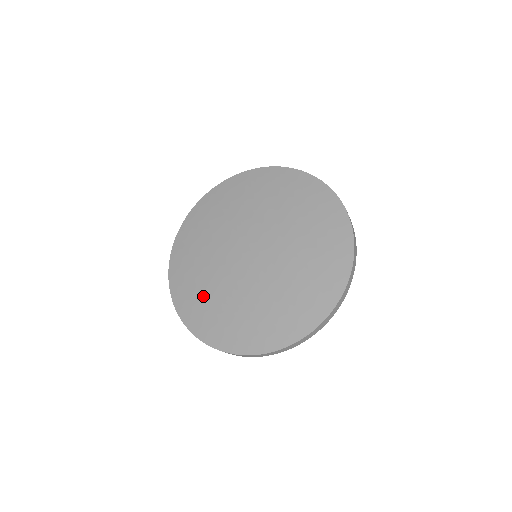
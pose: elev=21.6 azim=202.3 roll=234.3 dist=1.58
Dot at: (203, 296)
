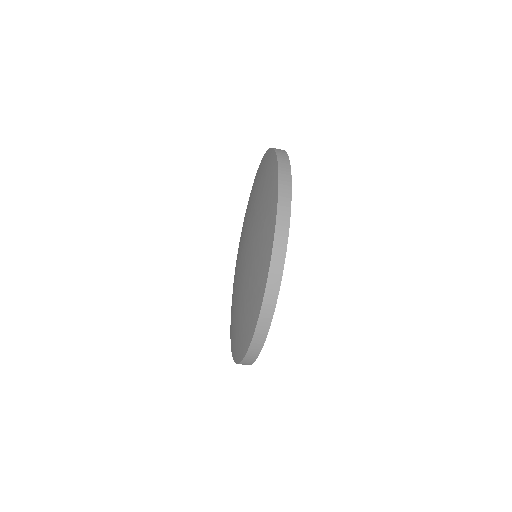
Dot at: (232, 307)
